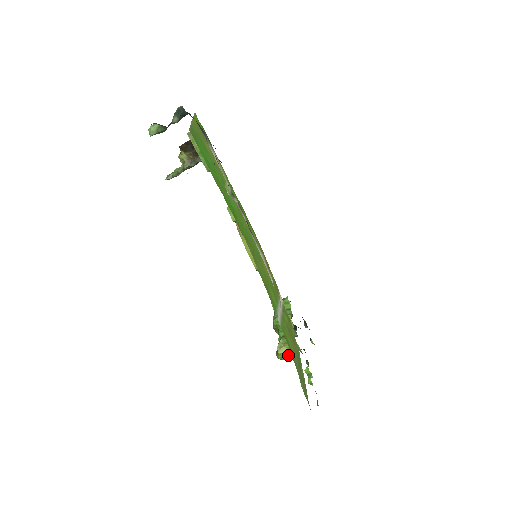
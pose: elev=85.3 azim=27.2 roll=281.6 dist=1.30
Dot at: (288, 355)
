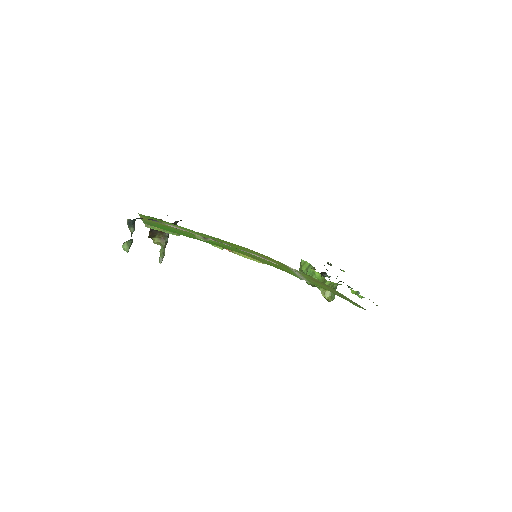
Dot at: (333, 294)
